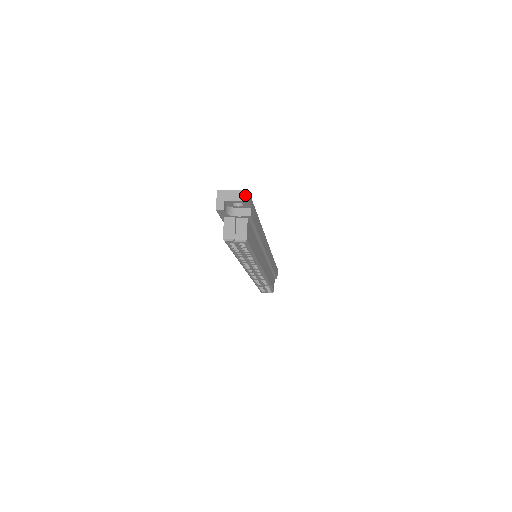
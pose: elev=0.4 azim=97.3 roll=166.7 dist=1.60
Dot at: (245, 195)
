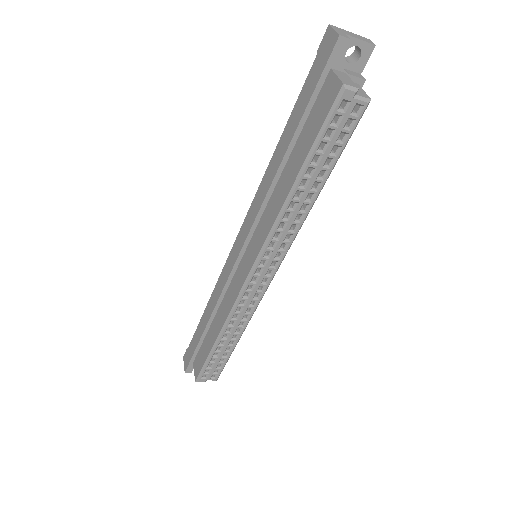
Dot at: (368, 40)
